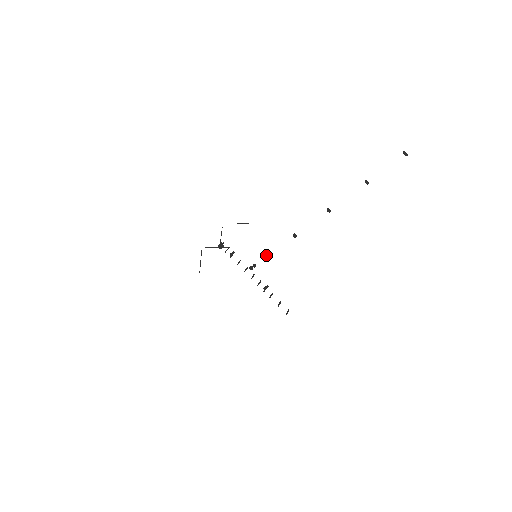
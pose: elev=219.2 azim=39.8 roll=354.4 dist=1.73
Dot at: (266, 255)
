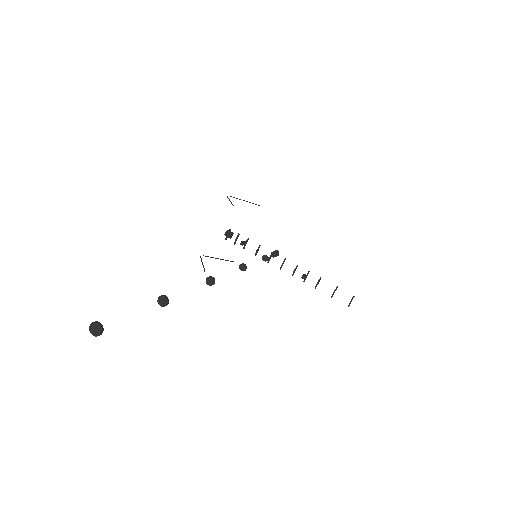
Dot at: (264, 256)
